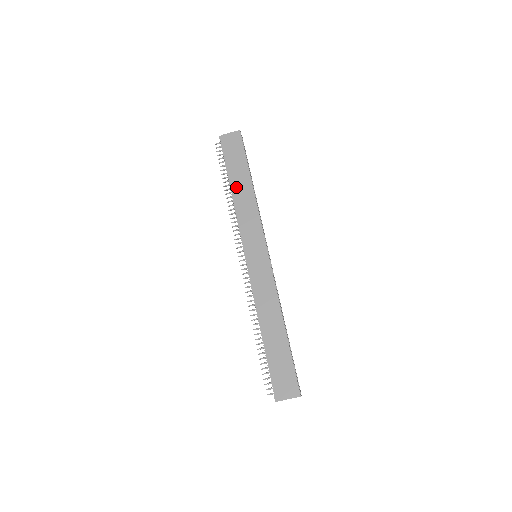
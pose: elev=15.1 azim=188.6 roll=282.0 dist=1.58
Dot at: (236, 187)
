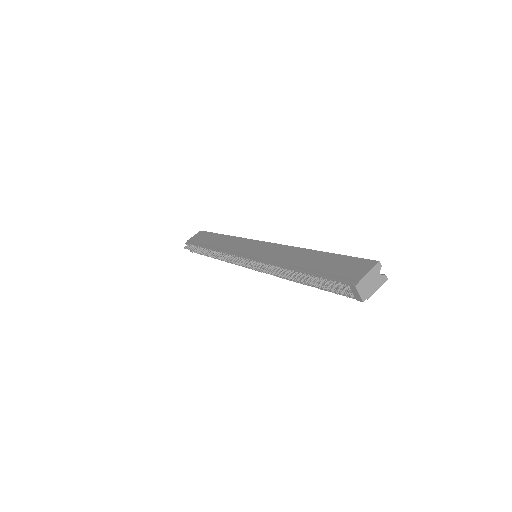
Dot at: (212, 244)
